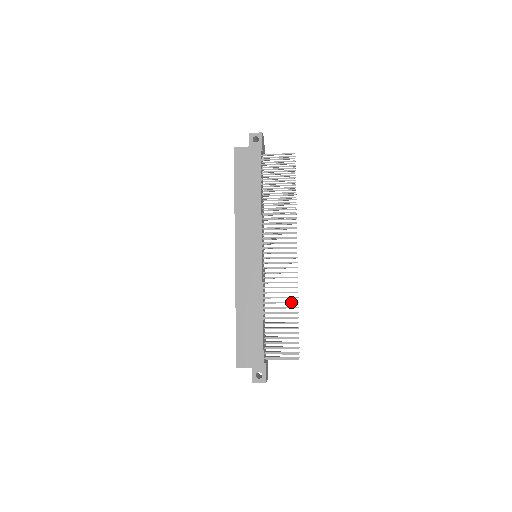
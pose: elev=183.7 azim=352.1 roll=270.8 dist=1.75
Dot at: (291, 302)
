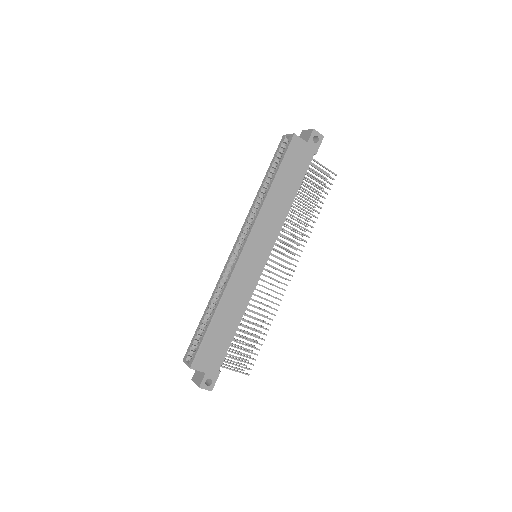
Dot at: occluded
